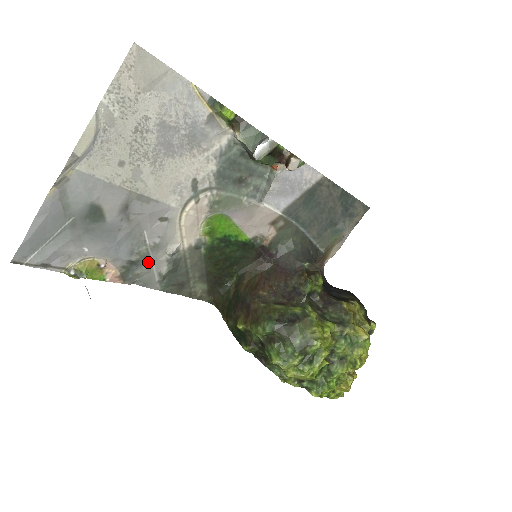
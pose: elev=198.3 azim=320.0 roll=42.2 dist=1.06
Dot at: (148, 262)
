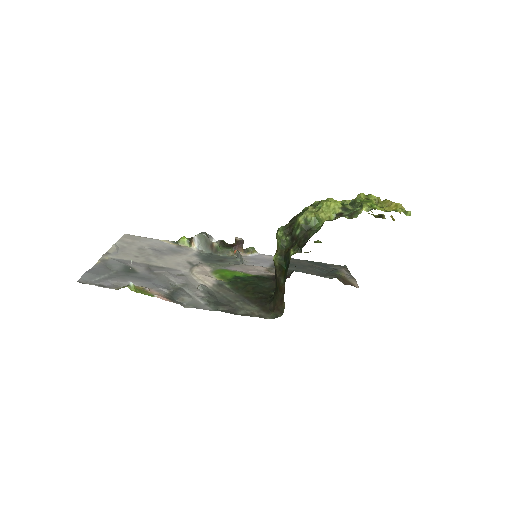
Dot at: (186, 293)
